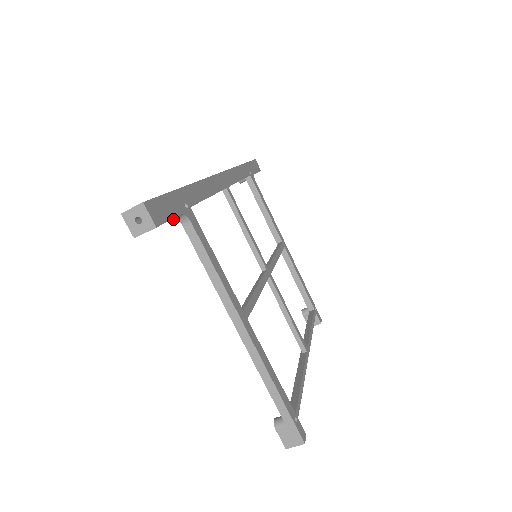
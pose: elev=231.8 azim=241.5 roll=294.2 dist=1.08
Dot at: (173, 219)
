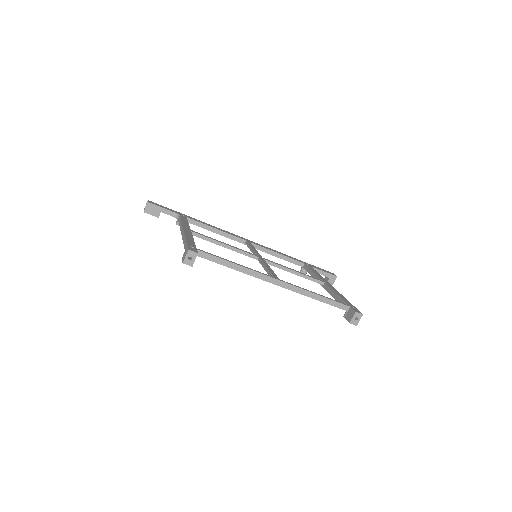
Dot at: (178, 223)
